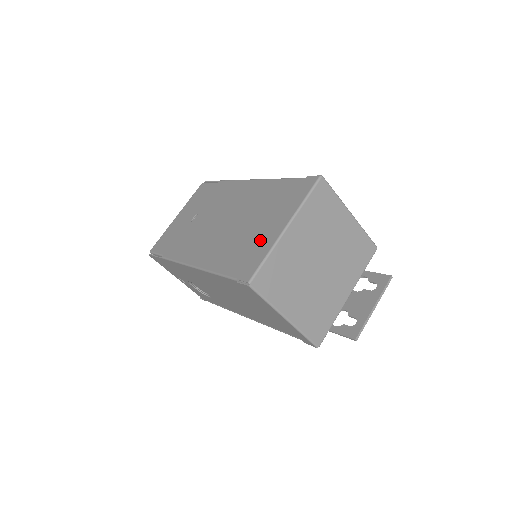
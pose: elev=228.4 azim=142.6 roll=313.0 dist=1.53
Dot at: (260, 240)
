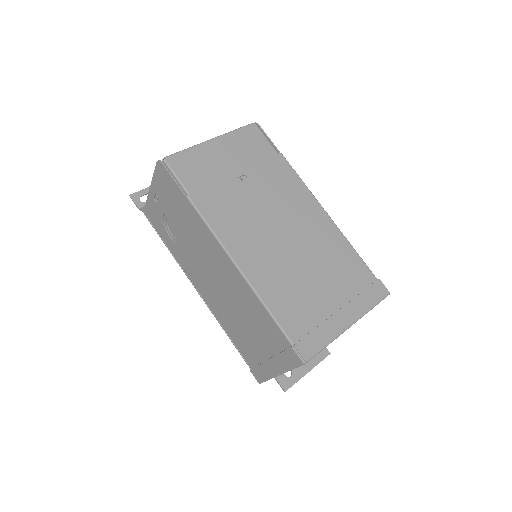
Dot at: (323, 313)
